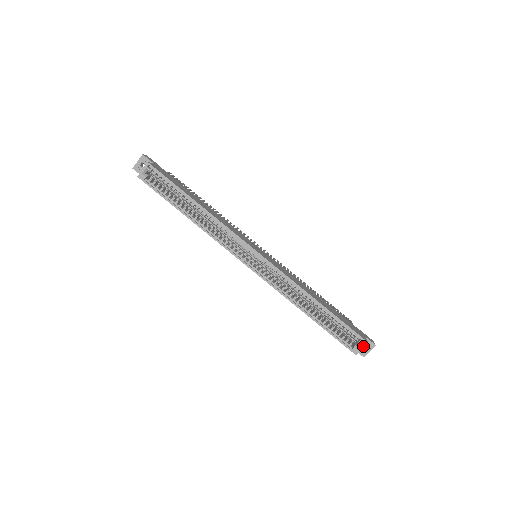
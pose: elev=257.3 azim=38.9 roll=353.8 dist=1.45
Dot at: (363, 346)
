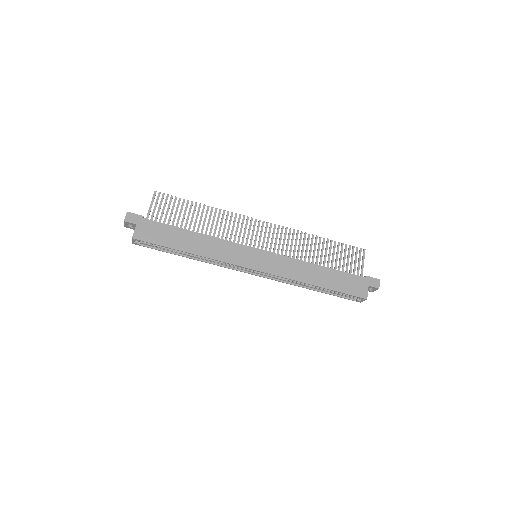
Dot at: (364, 300)
